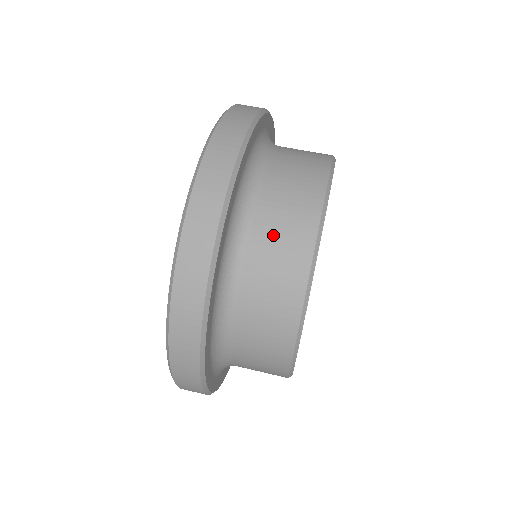
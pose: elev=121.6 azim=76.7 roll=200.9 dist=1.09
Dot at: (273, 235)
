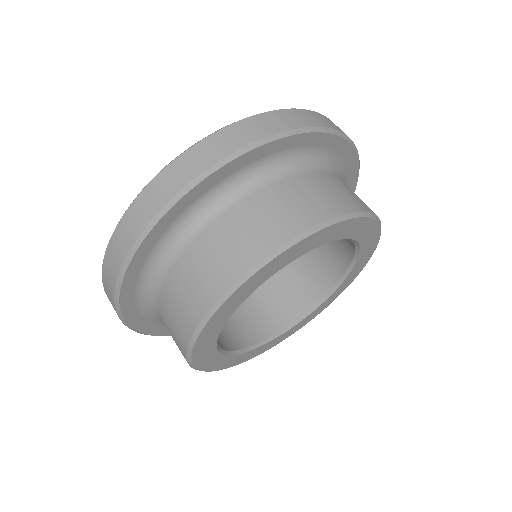
Dot at: (235, 230)
